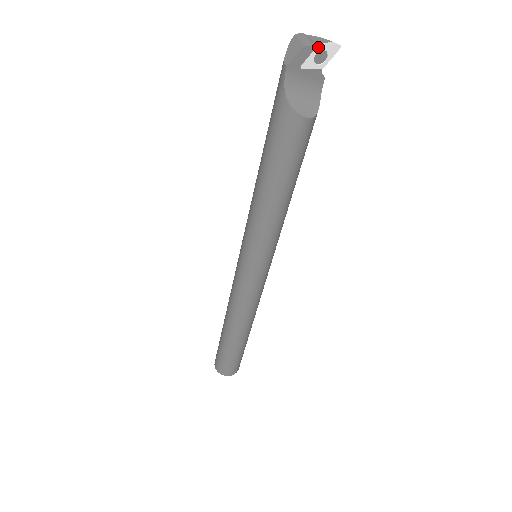
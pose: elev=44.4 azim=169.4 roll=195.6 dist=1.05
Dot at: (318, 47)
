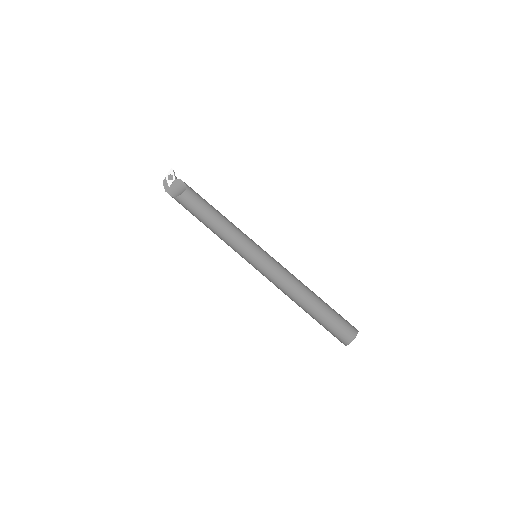
Dot at: (166, 177)
